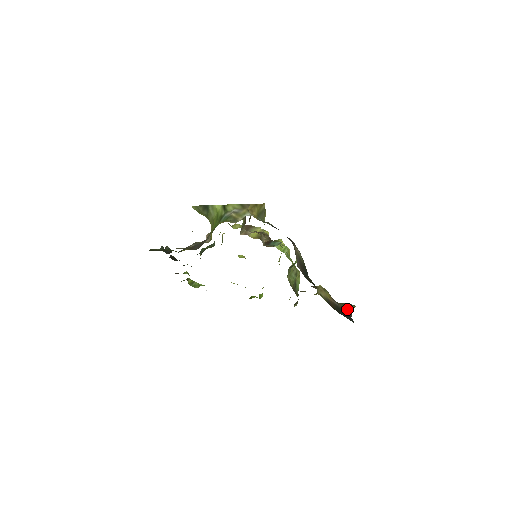
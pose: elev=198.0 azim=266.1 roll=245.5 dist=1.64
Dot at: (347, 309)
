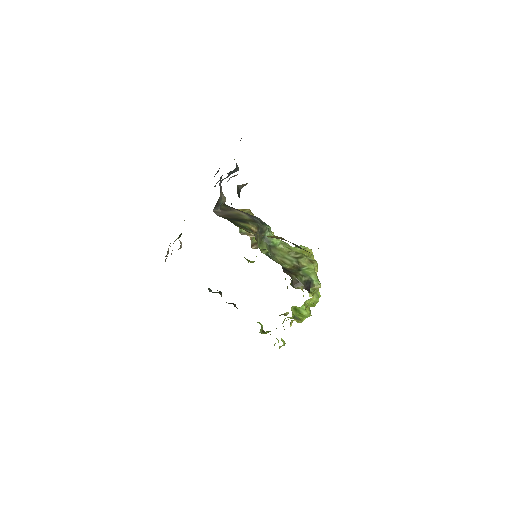
Dot at: occluded
